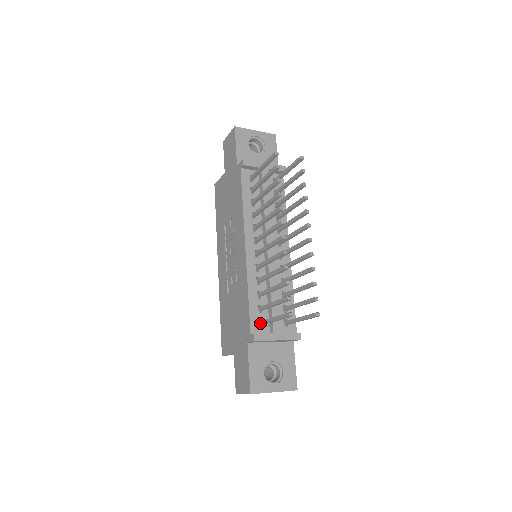
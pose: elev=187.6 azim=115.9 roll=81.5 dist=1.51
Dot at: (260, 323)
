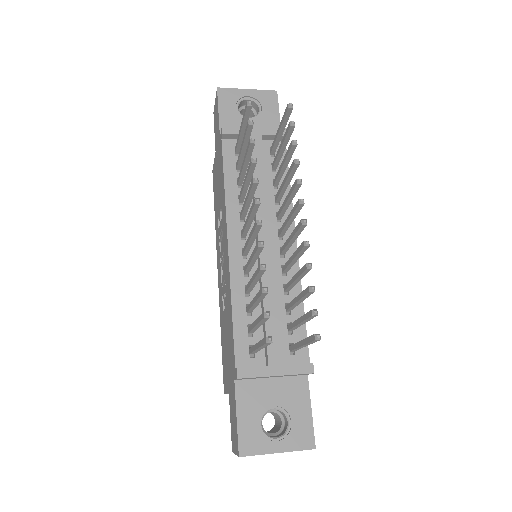
Dot at: (249, 351)
